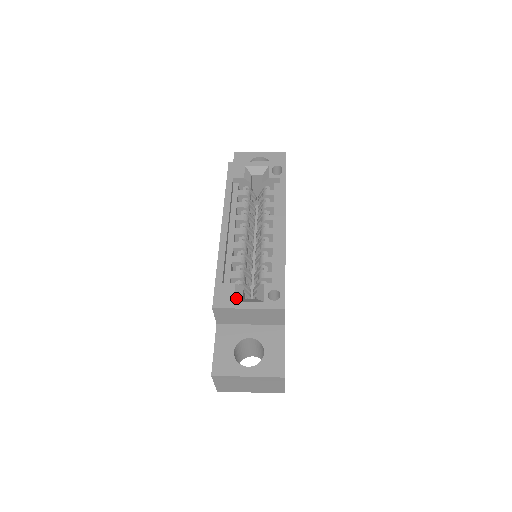
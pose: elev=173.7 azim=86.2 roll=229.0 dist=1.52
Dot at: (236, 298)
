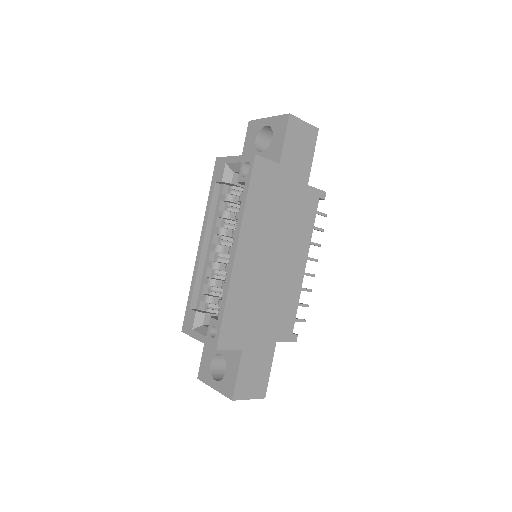
Dot at: (195, 326)
